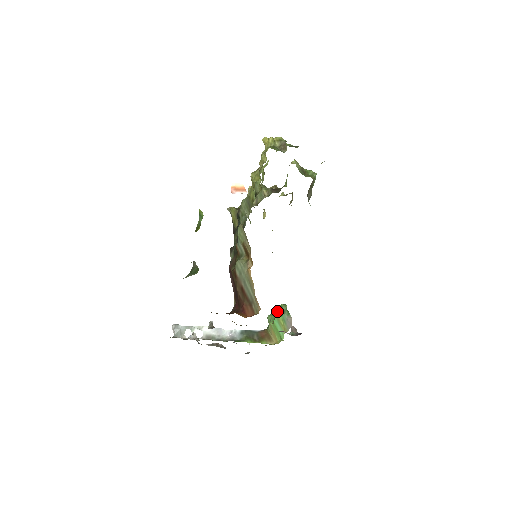
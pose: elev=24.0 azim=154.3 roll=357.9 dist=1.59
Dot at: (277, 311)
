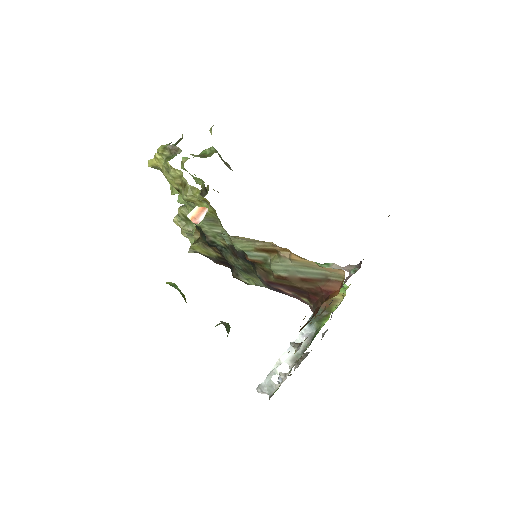
Dot at: occluded
